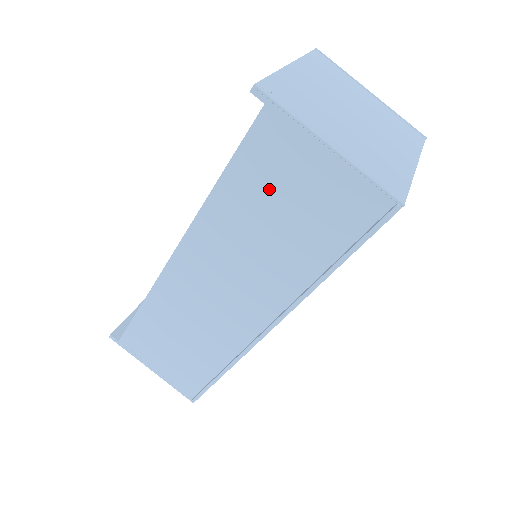
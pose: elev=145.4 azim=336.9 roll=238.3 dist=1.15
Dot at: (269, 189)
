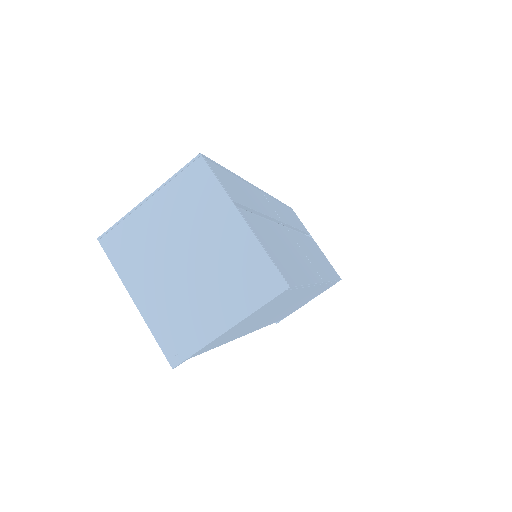
Dot at: occluded
